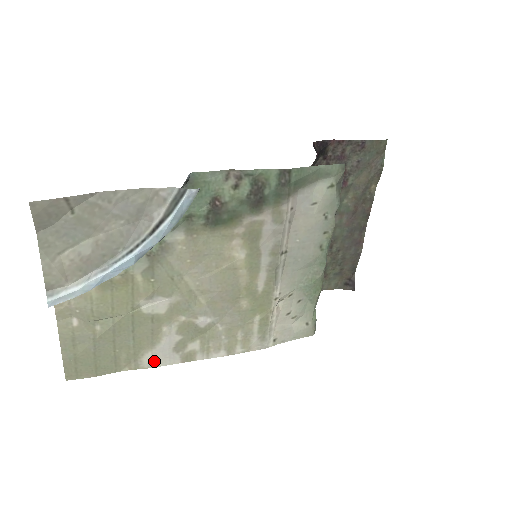
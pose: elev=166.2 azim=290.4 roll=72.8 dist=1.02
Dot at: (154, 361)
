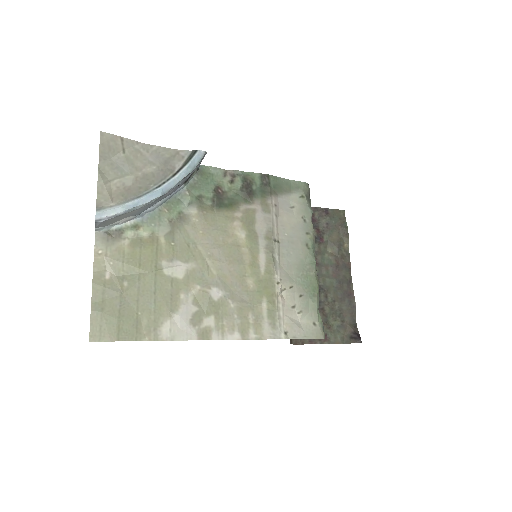
Dot at: (172, 333)
